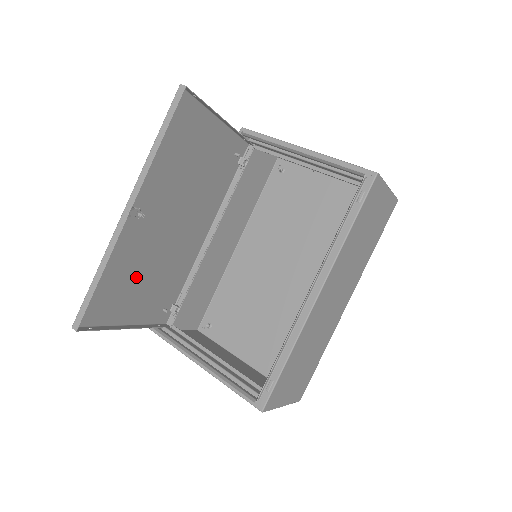
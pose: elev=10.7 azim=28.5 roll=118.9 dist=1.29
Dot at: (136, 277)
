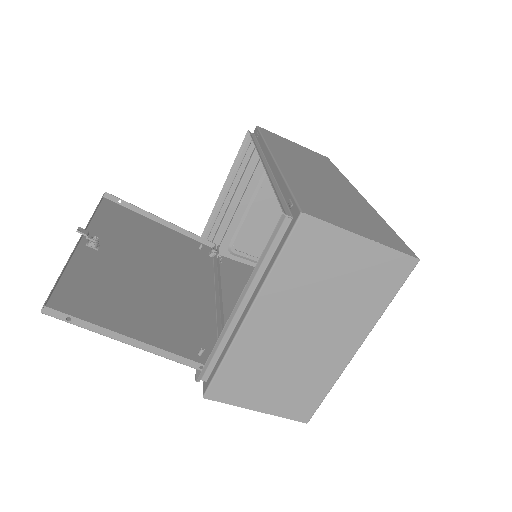
Dot at: (125, 300)
